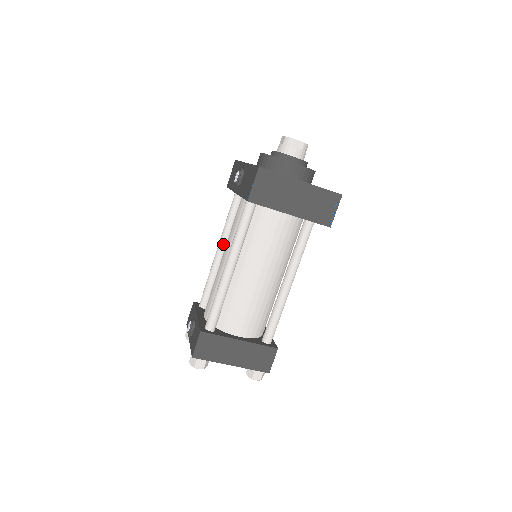
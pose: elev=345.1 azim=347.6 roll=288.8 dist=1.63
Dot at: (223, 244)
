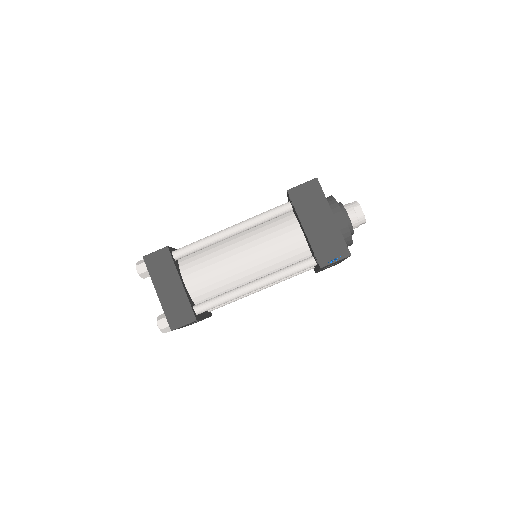
Dot at: occluded
